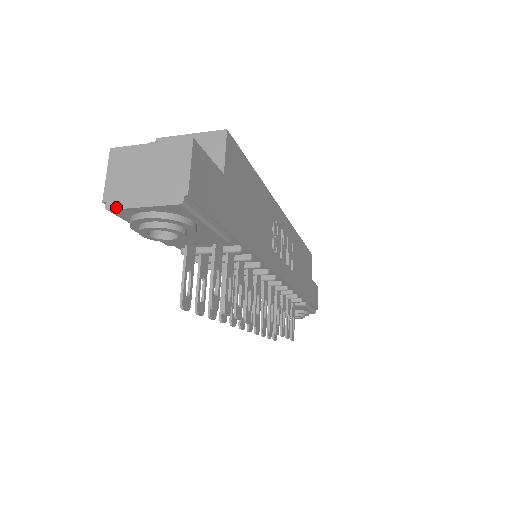
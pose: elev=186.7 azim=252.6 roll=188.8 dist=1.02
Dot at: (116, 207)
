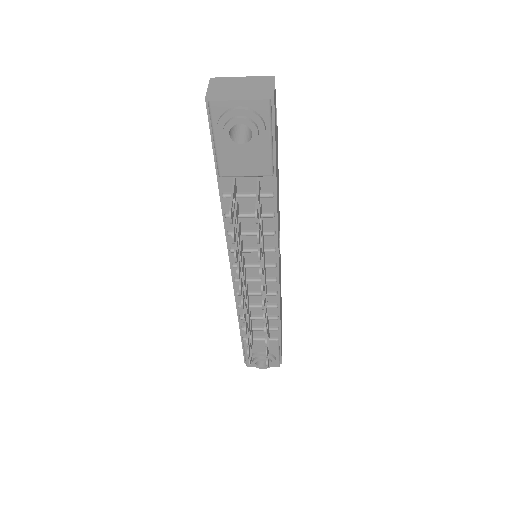
Dot at: (217, 100)
